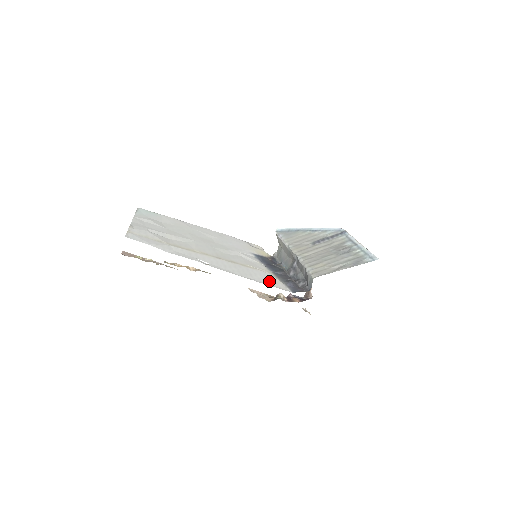
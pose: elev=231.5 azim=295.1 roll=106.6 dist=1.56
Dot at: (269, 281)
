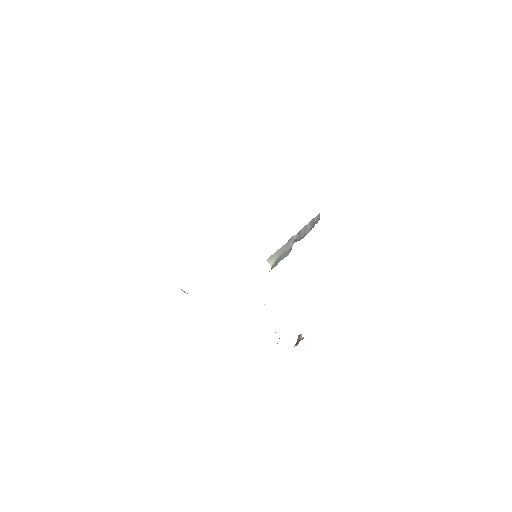
Dot at: occluded
